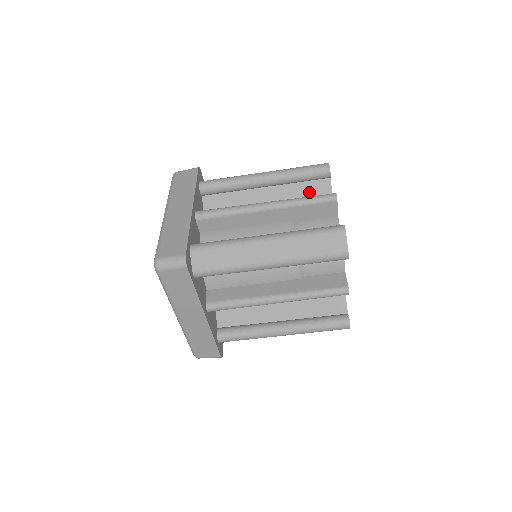
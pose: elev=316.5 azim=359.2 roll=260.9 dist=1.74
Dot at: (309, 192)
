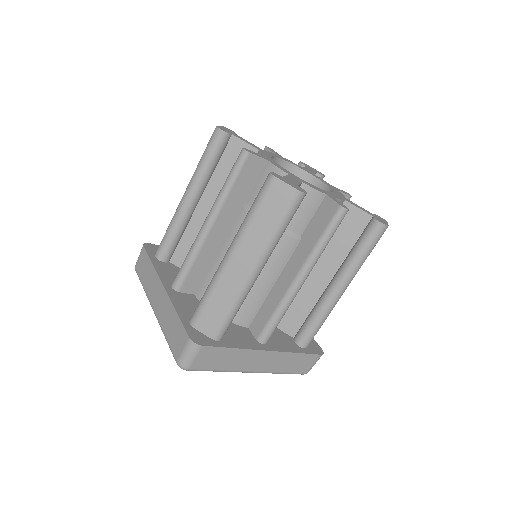
Dot at: (231, 165)
